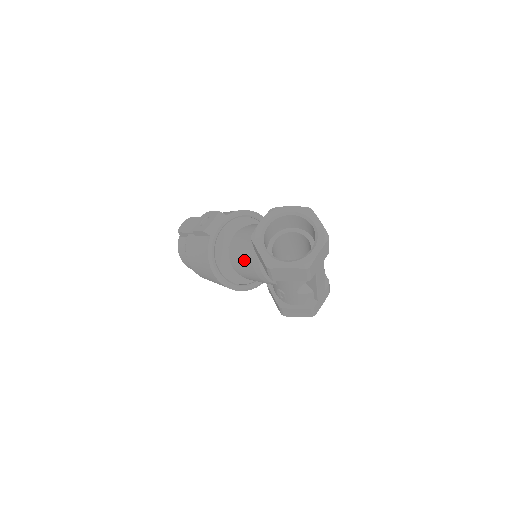
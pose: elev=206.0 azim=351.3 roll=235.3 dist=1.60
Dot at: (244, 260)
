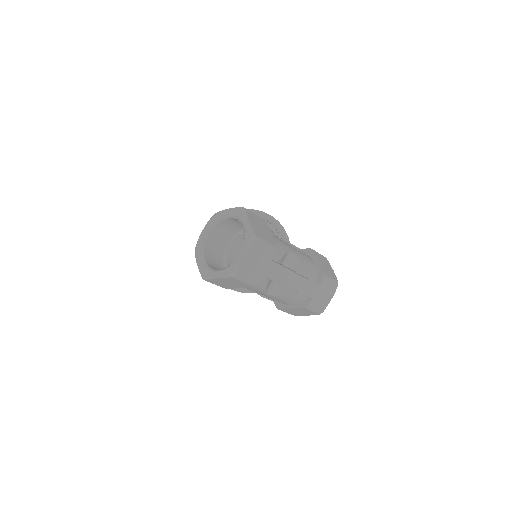
Dot at: occluded
